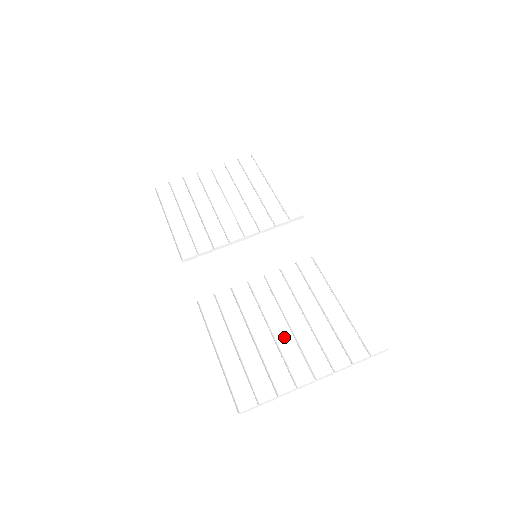
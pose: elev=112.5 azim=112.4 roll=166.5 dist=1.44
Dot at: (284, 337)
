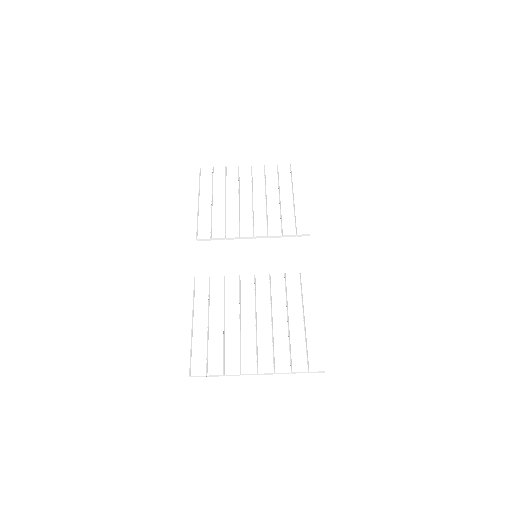
Dot at: (248, 331)
